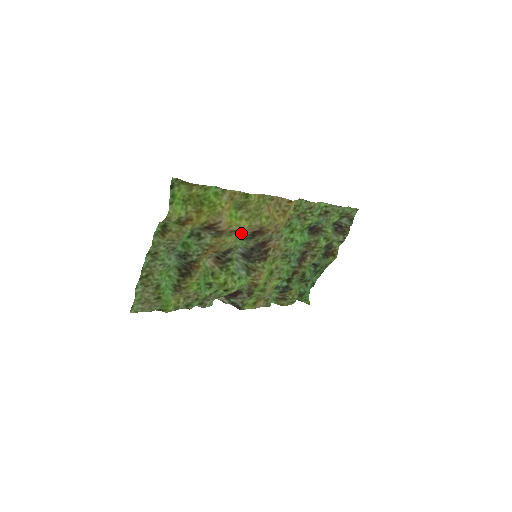
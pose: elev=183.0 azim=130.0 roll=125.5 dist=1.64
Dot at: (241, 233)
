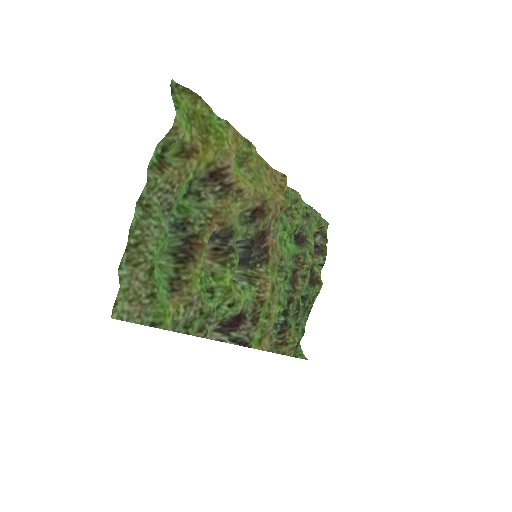
Dot at: (247, 199)
